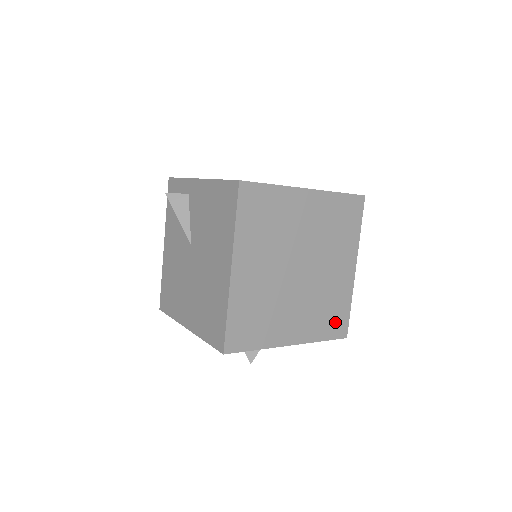
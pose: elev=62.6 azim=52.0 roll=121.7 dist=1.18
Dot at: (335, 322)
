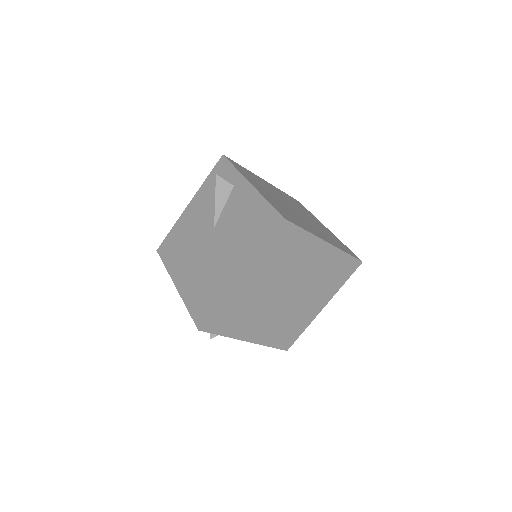
Dot at: (286, 338)
